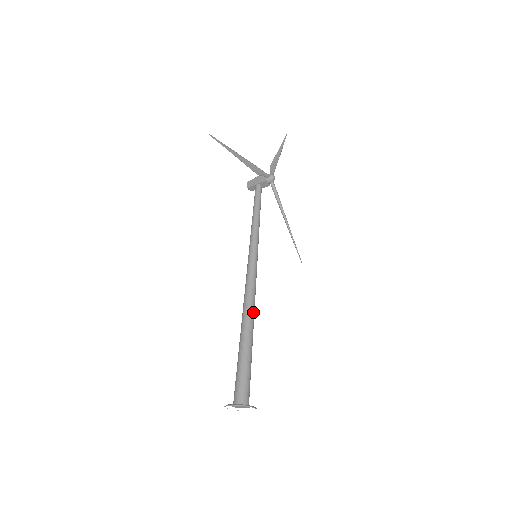
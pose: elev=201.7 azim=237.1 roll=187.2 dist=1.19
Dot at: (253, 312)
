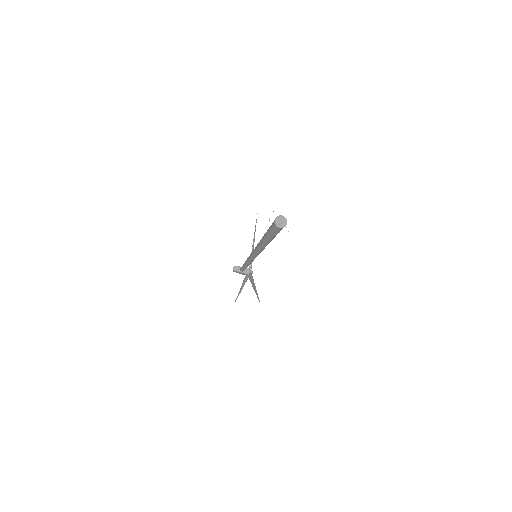
Dot at: occluded
